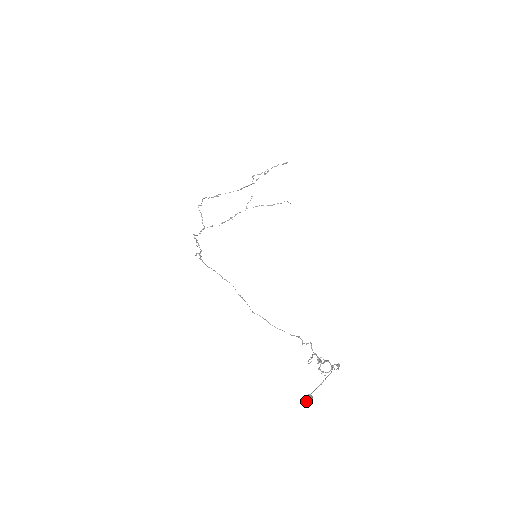
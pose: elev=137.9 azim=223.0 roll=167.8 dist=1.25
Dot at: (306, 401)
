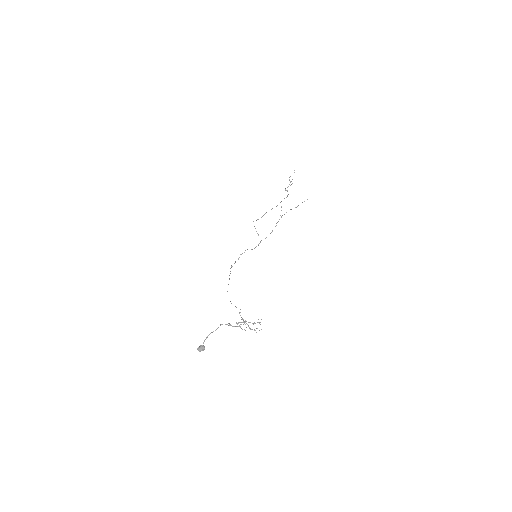
Dot at: (197, 349)
